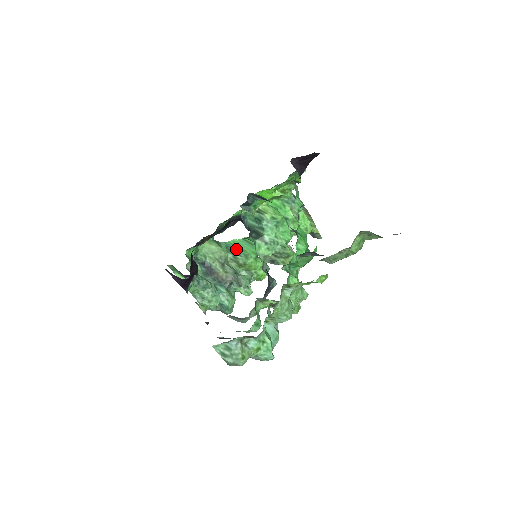
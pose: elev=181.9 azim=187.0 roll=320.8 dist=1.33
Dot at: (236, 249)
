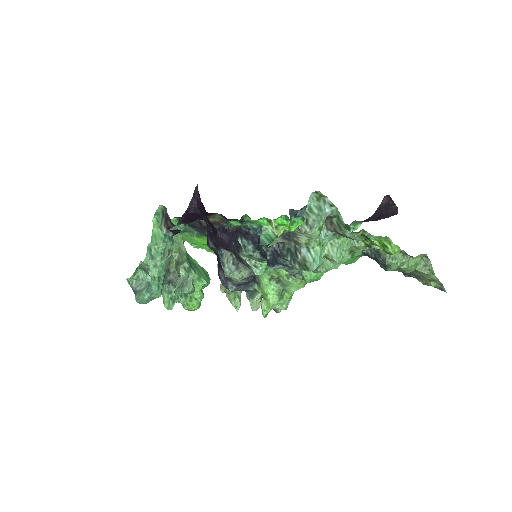
Dot at: (195, 266)
